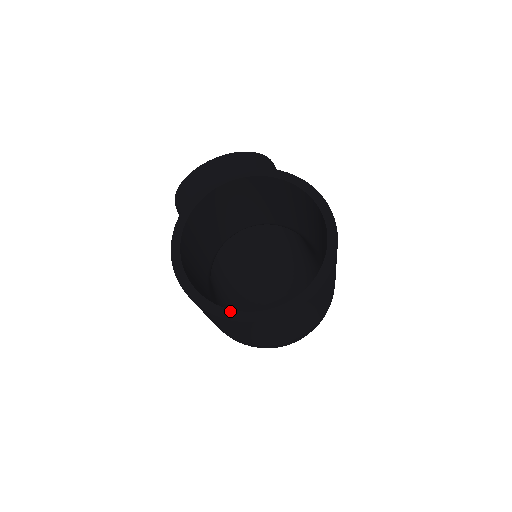
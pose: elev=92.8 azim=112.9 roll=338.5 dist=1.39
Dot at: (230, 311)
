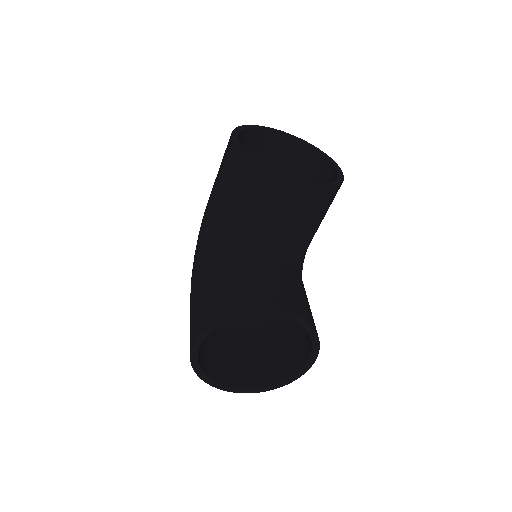
Dot at: (208, 378)
